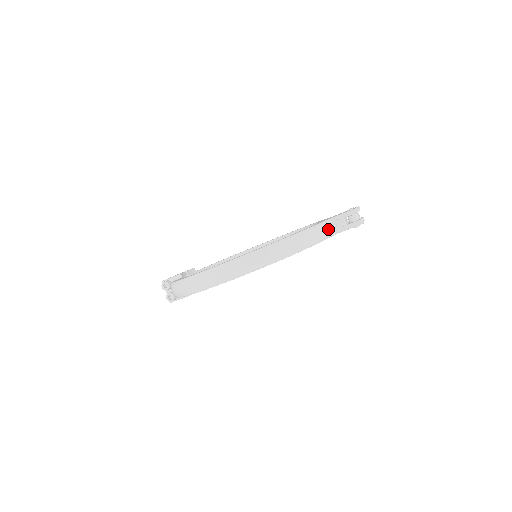
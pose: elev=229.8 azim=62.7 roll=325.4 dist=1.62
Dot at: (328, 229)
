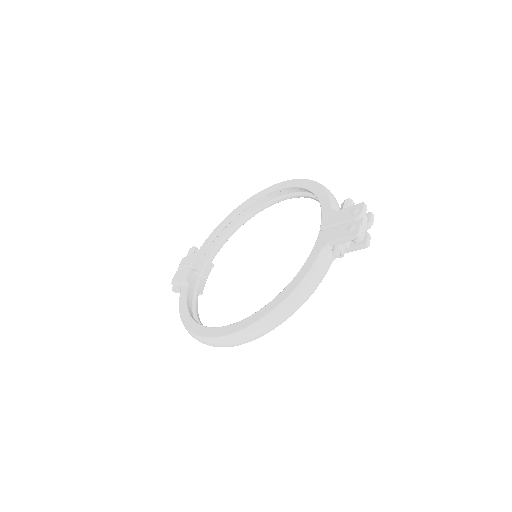
Dot at: (326, 263)
